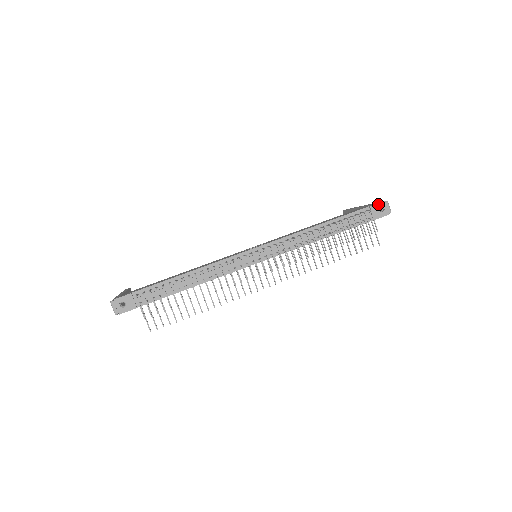
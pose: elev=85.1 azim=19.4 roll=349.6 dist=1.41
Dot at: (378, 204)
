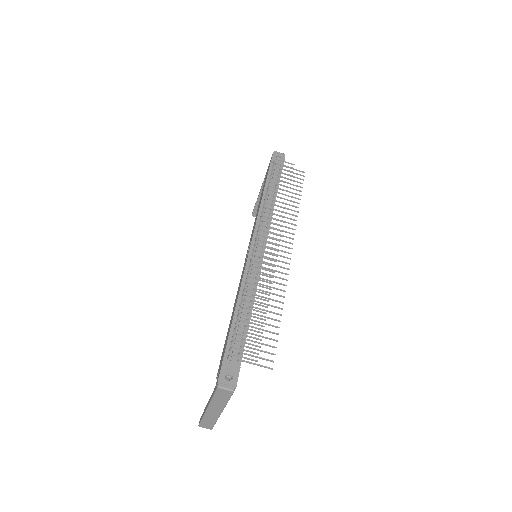
Dot at: (273, 156)
